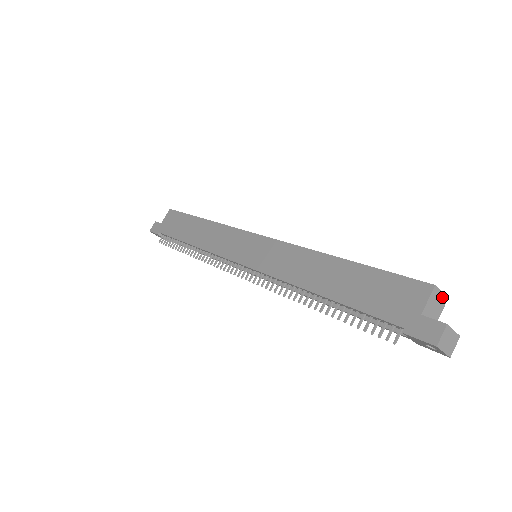
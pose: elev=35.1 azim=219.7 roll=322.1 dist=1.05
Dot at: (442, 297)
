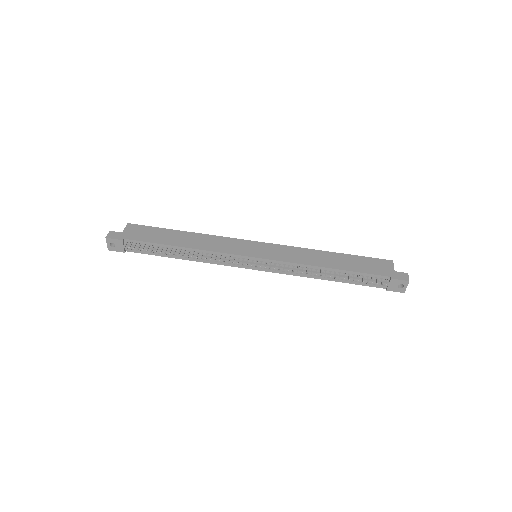
Dot at: occluded
